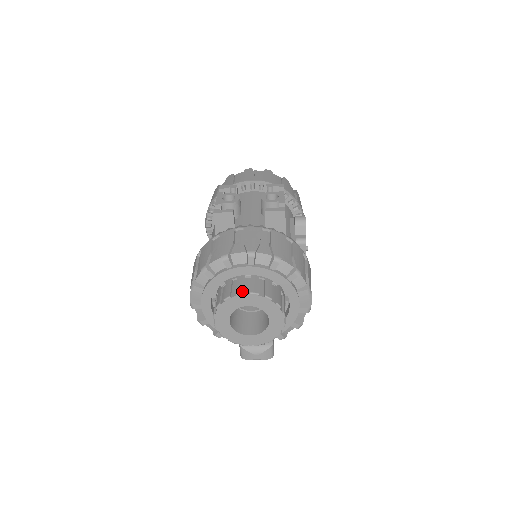
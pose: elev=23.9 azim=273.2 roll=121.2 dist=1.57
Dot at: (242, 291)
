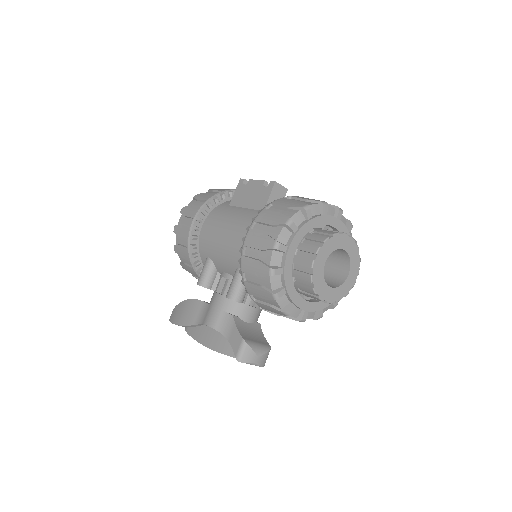
Dot at: occluded
